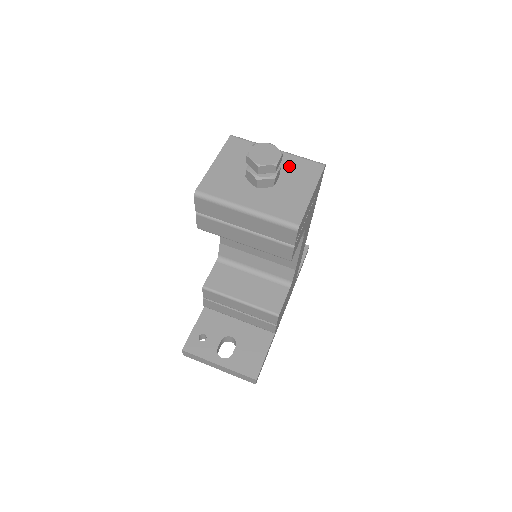
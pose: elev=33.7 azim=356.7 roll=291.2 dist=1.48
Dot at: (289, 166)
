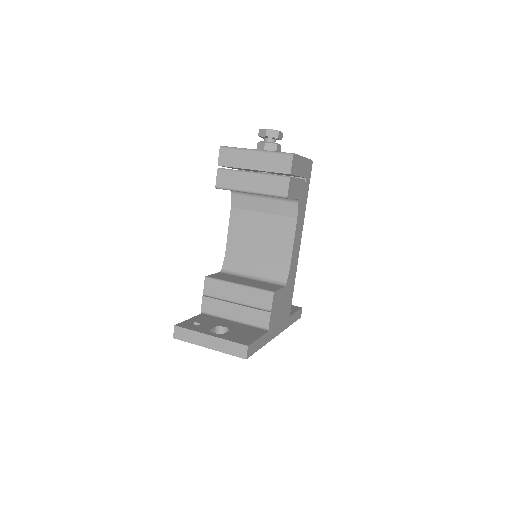
Dot at: occluded
